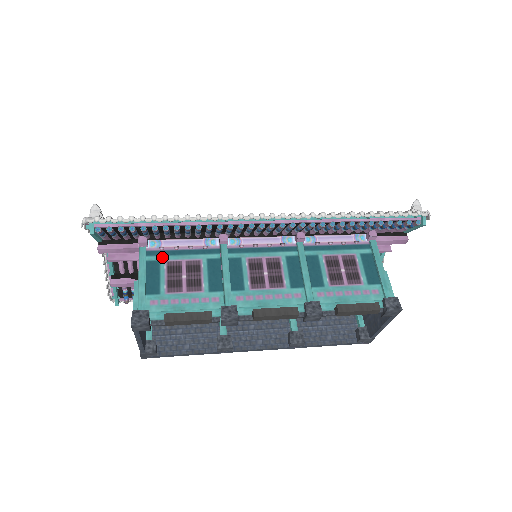
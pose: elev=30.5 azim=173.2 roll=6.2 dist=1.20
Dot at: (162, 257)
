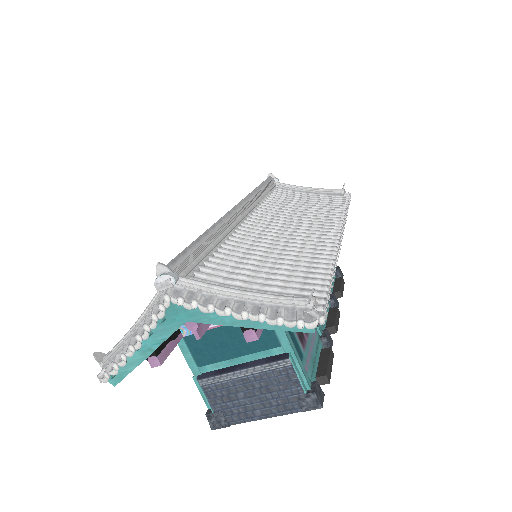
Dot at: occluded
